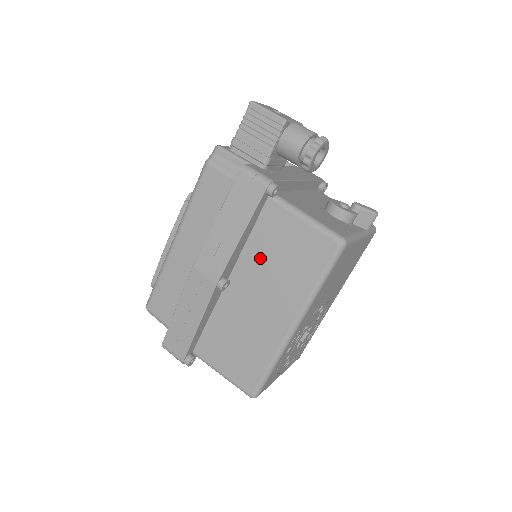
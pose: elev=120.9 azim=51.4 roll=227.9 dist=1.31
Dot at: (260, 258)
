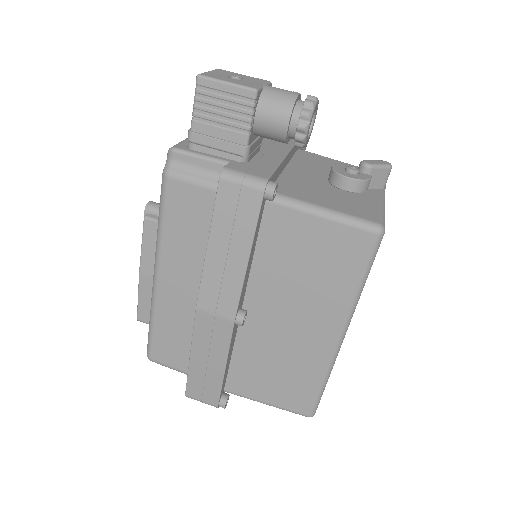
Dot at: (276, 274)
